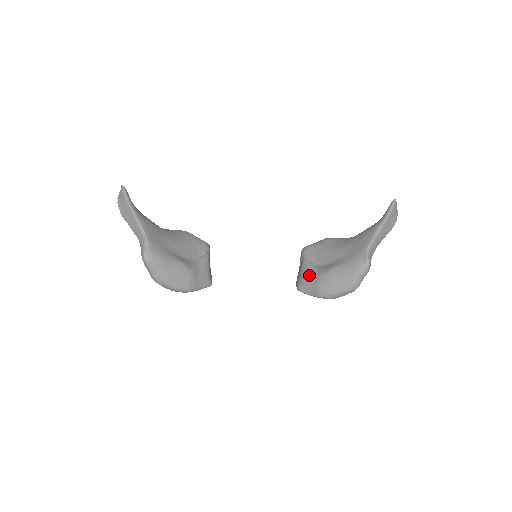
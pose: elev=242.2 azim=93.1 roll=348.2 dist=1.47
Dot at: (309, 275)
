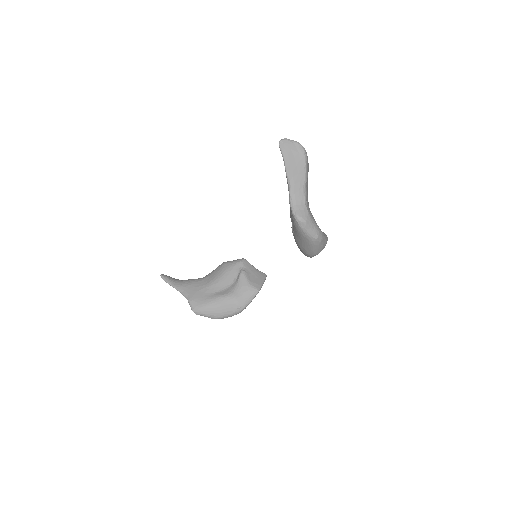
Dot at: occluded
